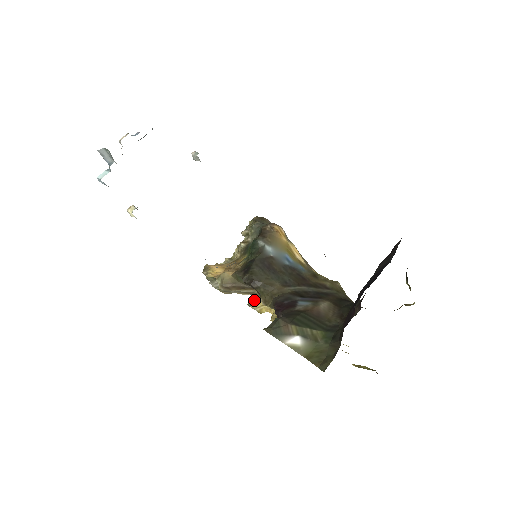
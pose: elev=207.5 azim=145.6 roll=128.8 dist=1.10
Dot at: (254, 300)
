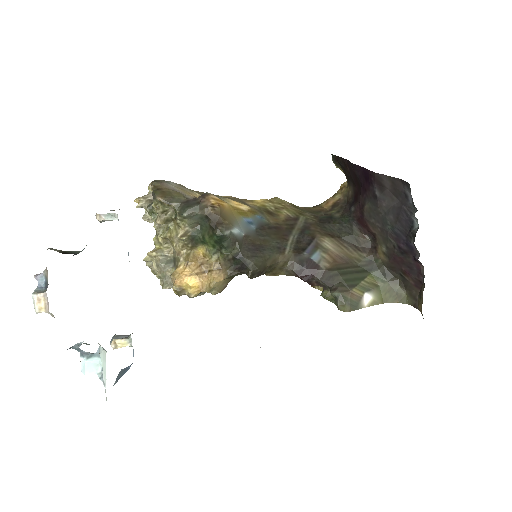
Dot at: occluded
